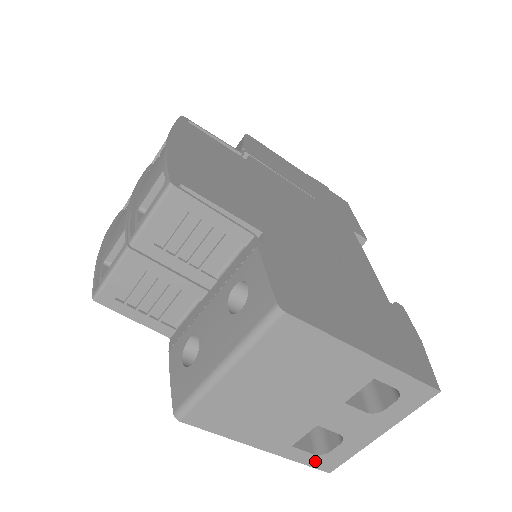
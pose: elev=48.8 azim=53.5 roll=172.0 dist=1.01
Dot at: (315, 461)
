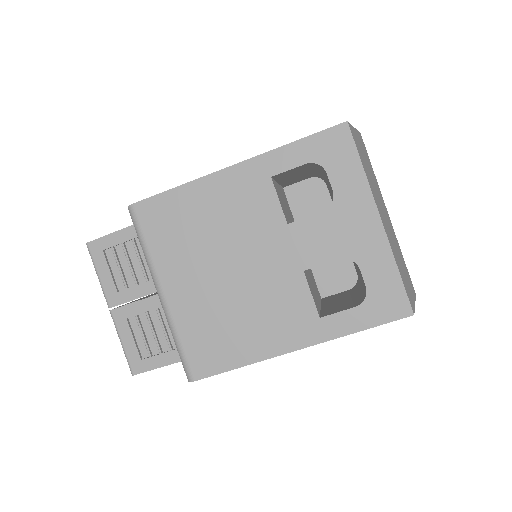
Dot at: (372, 314)
